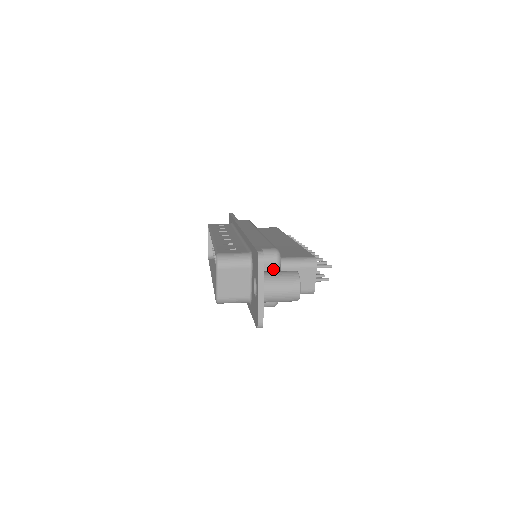
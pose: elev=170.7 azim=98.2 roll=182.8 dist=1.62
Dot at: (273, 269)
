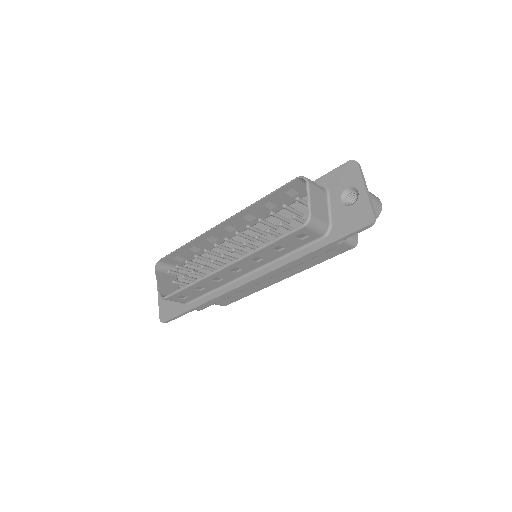
Dot at: occluded
